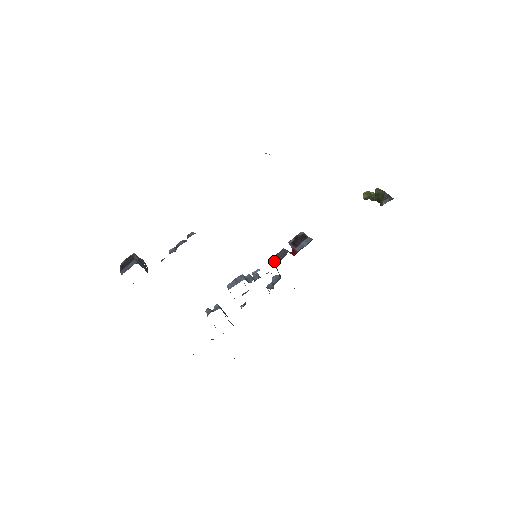
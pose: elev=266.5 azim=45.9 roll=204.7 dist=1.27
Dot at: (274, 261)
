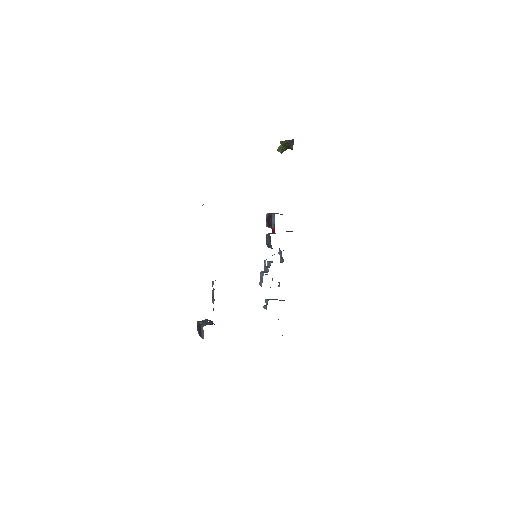
Dot at: (268, 247)
